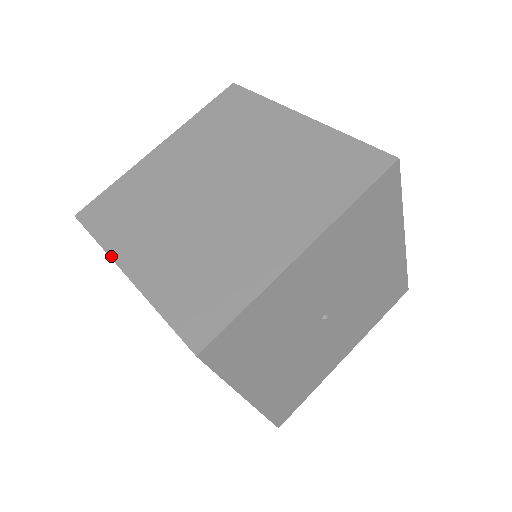
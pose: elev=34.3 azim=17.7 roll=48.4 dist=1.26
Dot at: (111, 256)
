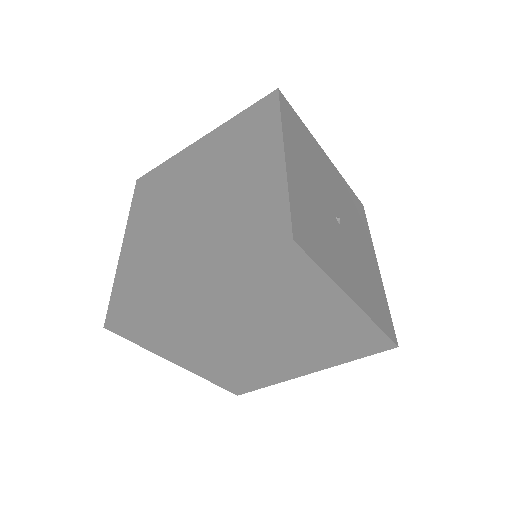
Dot at: (163, 299)
